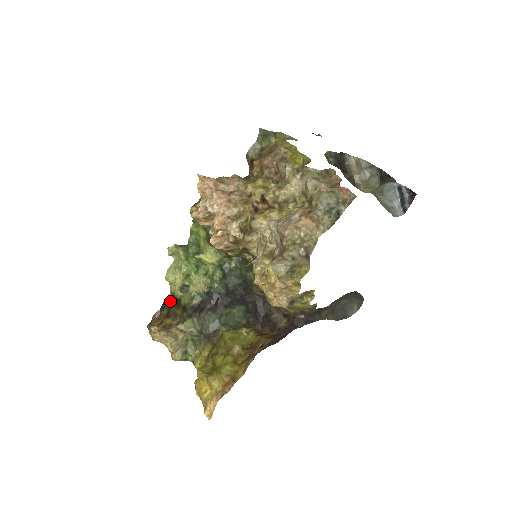
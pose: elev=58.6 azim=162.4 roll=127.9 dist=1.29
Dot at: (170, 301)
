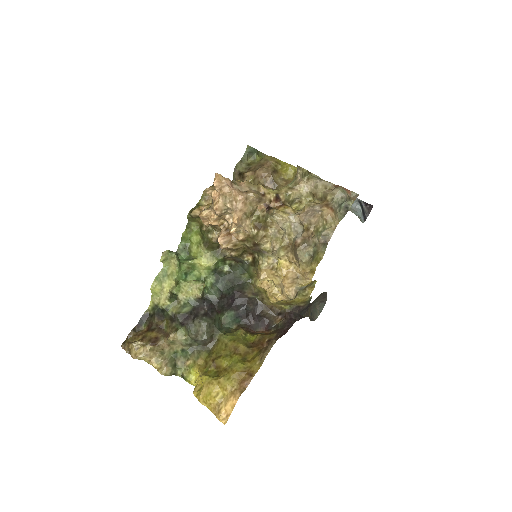
Dot at: (150, 315)
